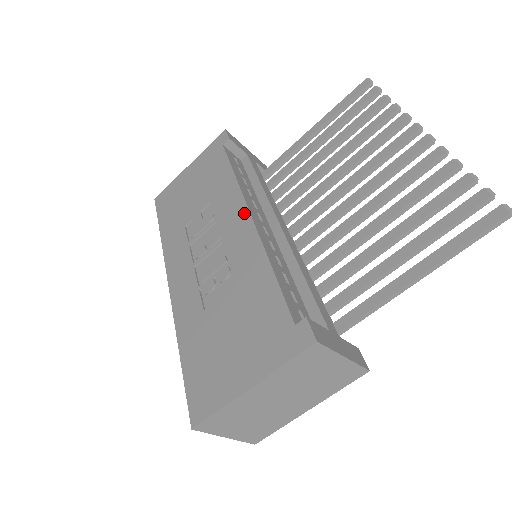
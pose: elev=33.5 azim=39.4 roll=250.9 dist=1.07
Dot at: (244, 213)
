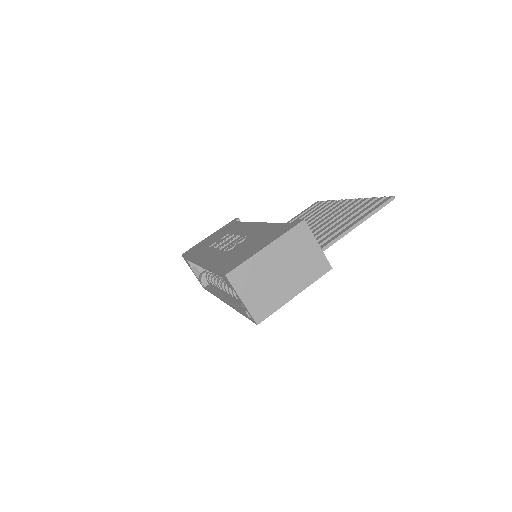
Dot at: (253, 224)
